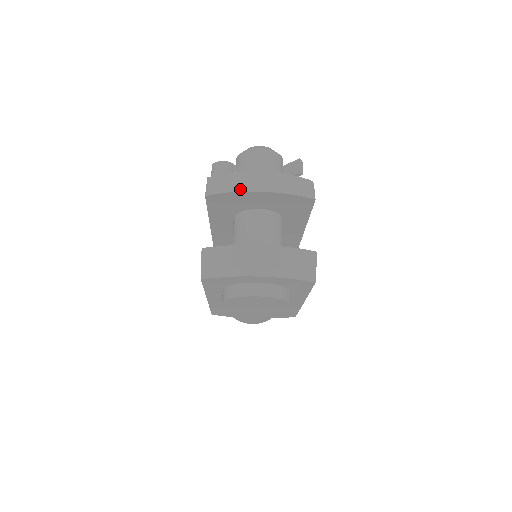
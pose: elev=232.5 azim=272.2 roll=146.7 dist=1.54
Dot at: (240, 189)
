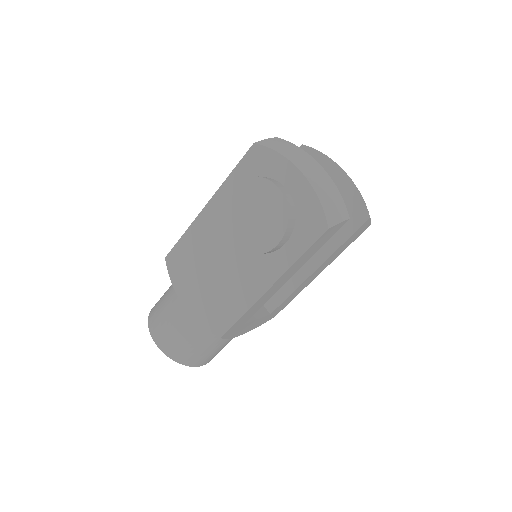
Dot at: (331, 159)
